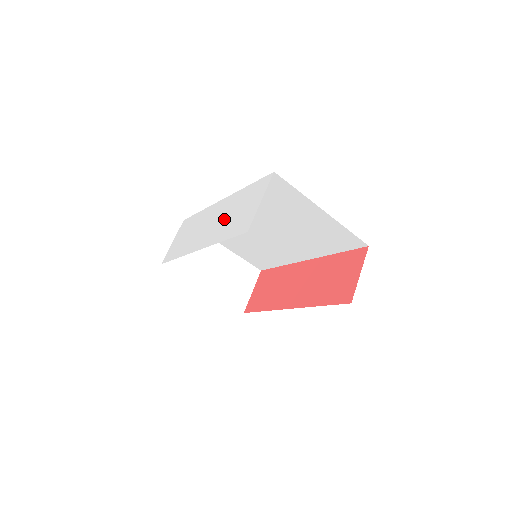
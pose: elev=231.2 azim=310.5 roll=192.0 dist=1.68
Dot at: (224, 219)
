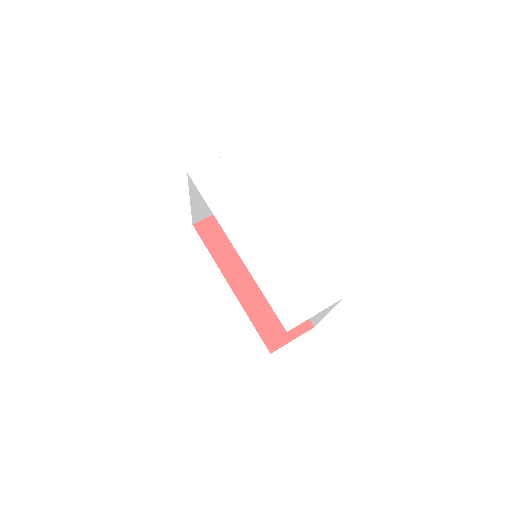
Dot at: (278, 262)
